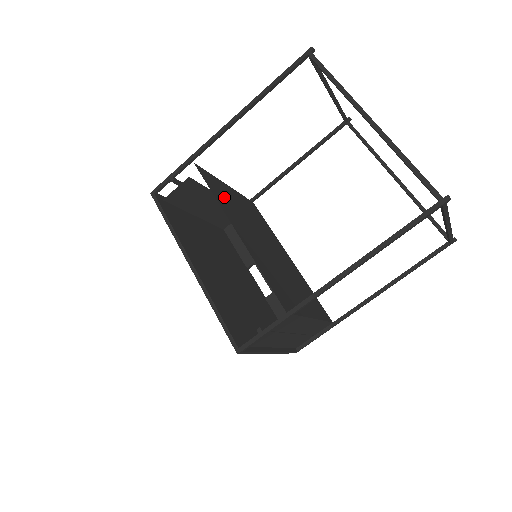
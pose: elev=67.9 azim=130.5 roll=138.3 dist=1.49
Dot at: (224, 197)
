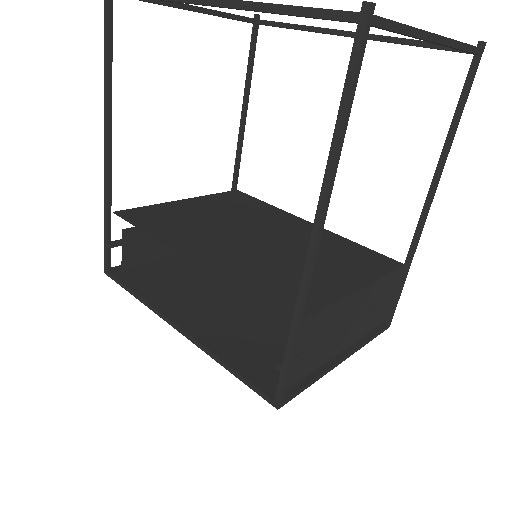
Dot at: (171, 222)
